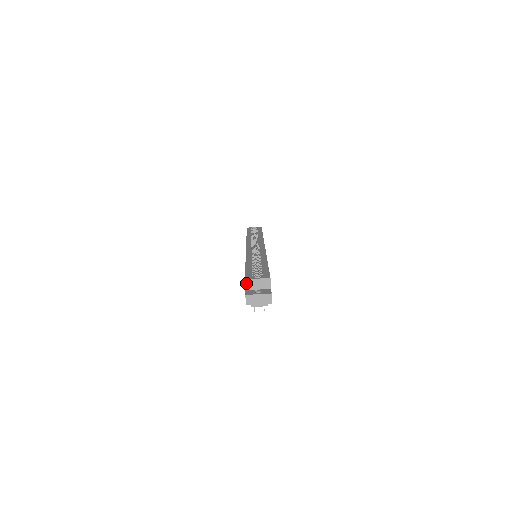
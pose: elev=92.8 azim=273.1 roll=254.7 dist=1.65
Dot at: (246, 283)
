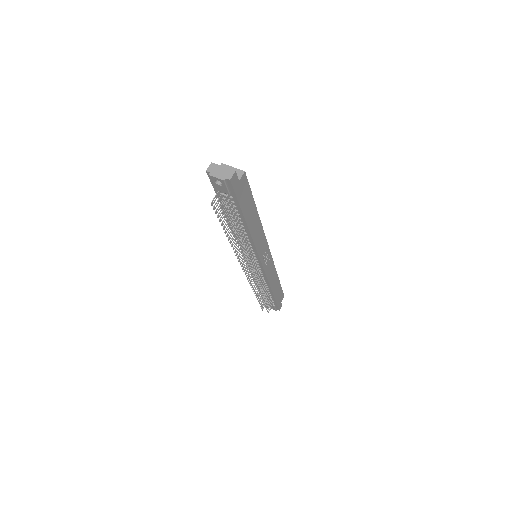
Dot at: occluded
